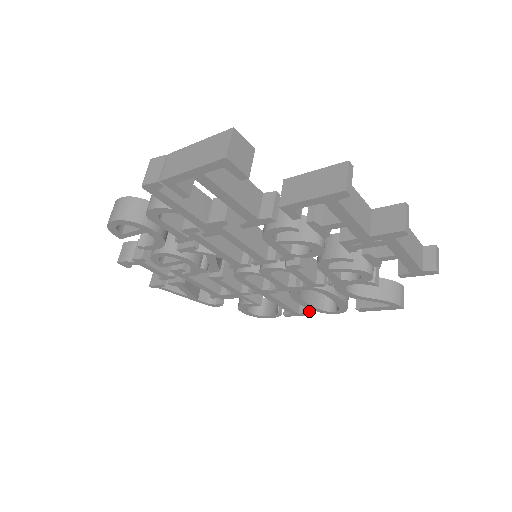
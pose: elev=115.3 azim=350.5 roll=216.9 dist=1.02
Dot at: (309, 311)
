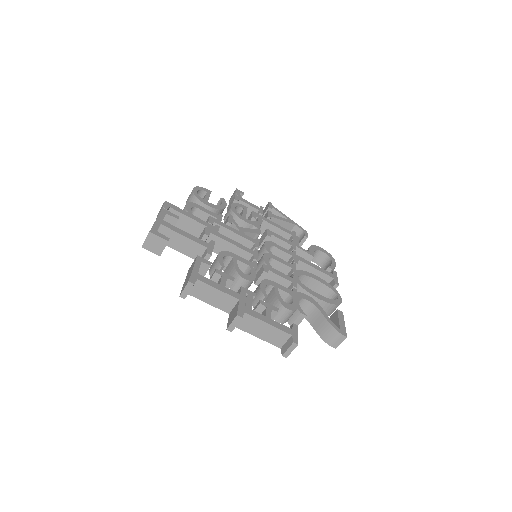
Dot at: occluded
